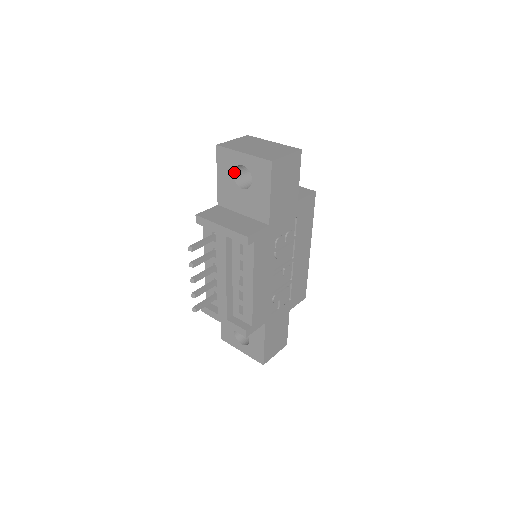
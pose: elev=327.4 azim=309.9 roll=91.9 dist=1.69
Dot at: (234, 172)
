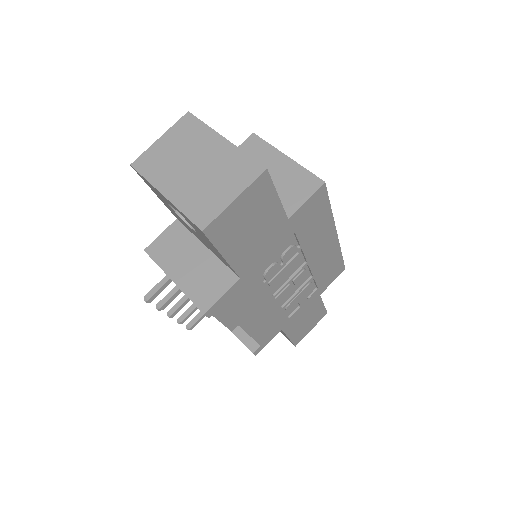
Dot at: occluded
